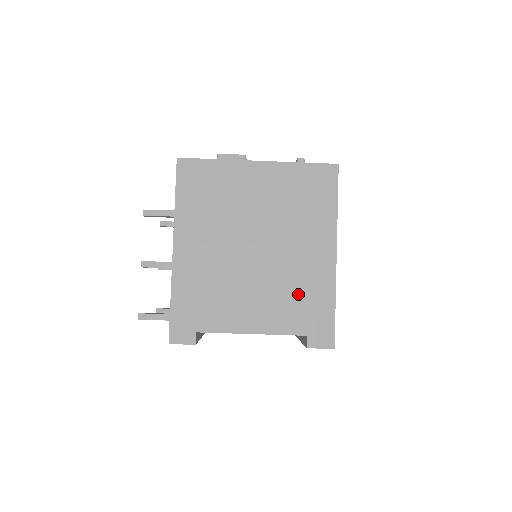
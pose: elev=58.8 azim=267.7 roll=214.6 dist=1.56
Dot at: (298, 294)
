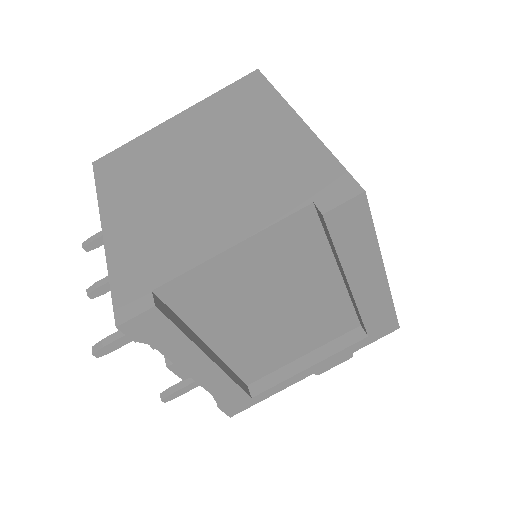
Dot at: (274, 174)
